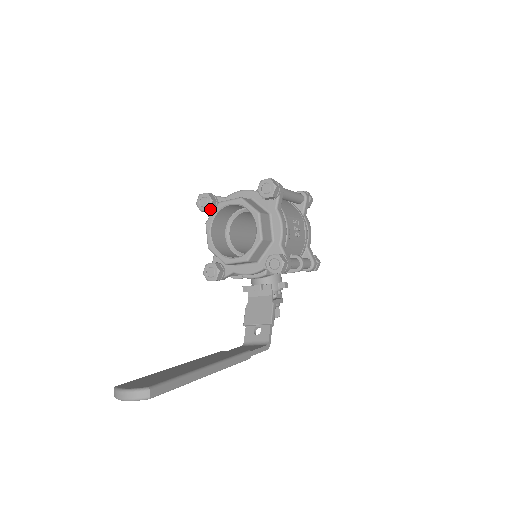
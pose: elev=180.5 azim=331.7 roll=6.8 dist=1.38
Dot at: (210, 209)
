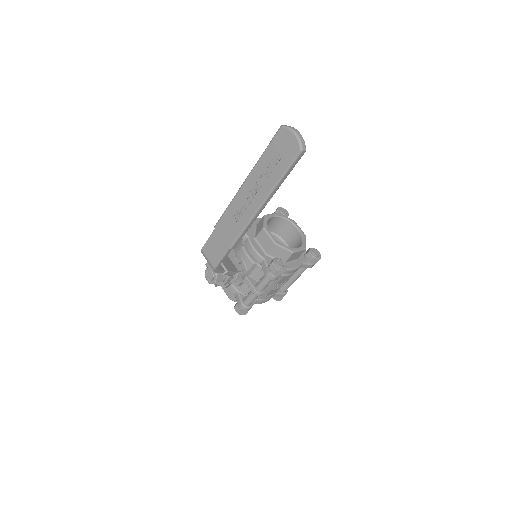
Dot at: occluded
